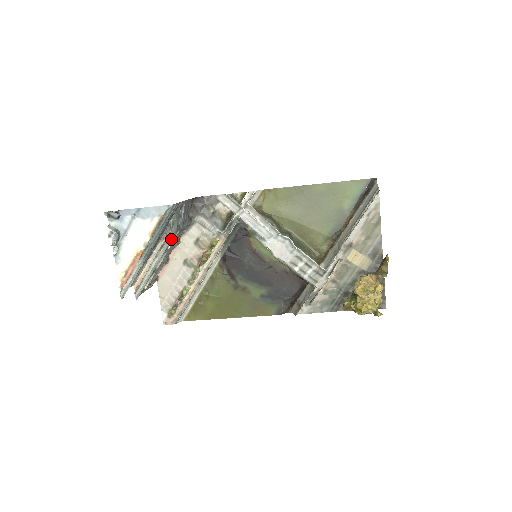
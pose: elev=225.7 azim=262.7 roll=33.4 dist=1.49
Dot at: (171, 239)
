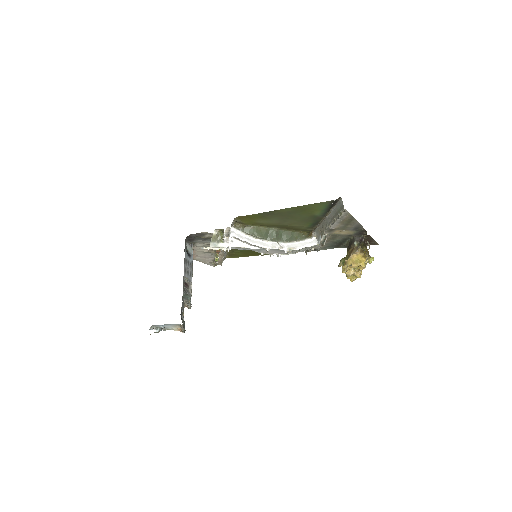
Dot at: occluded
